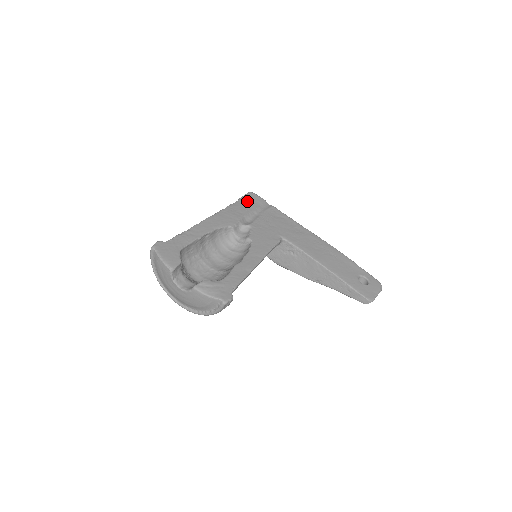
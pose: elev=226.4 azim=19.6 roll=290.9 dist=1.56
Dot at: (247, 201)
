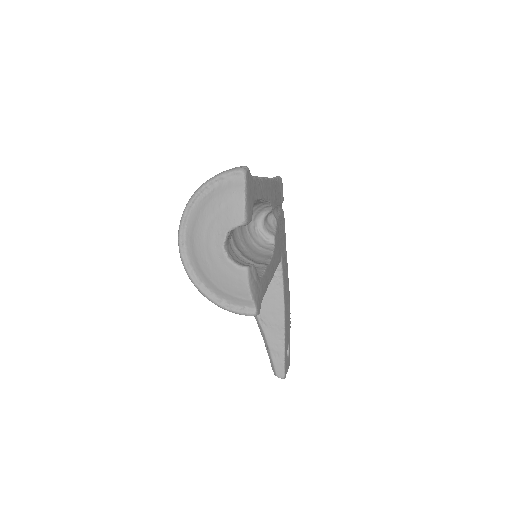
Dot at: occluded
